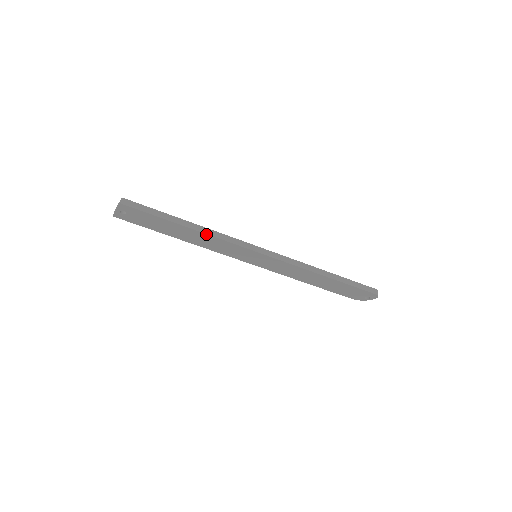
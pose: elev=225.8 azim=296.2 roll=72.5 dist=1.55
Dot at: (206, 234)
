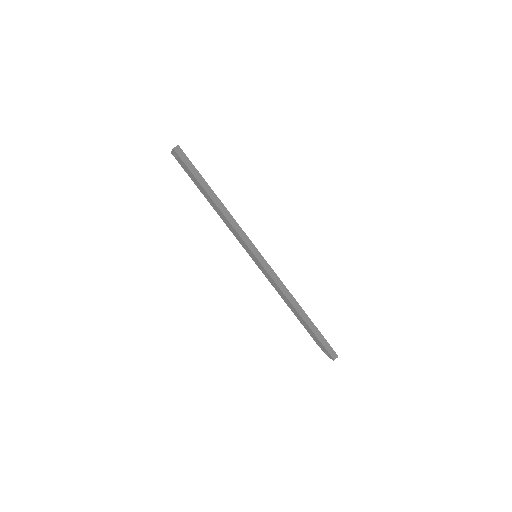
Dot at: (223, 214)
